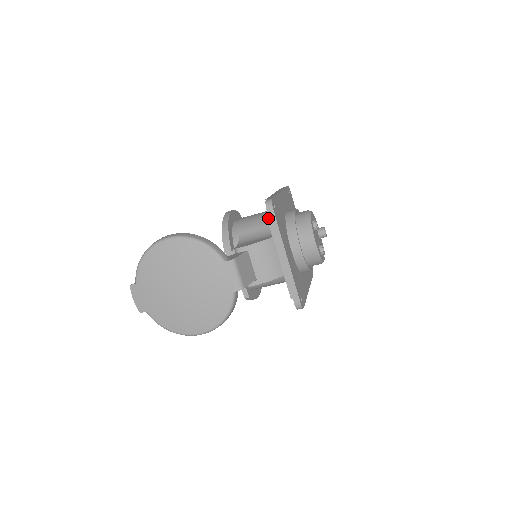
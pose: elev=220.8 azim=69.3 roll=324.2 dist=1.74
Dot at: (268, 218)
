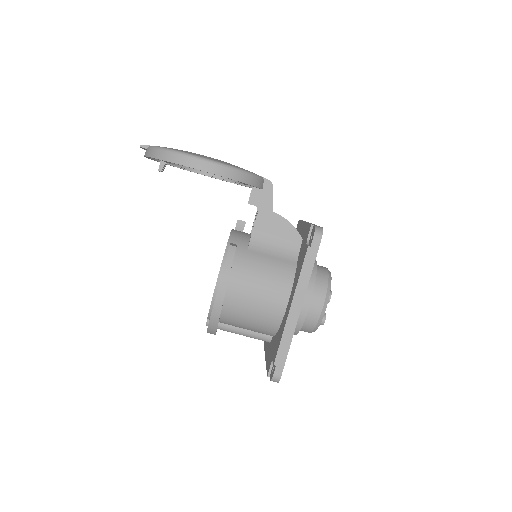
Dot at: occluded
